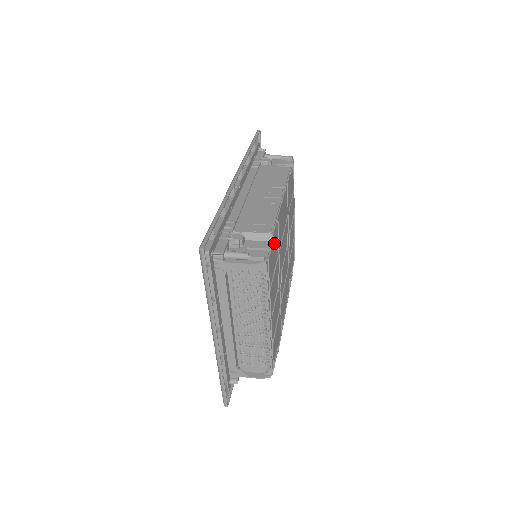
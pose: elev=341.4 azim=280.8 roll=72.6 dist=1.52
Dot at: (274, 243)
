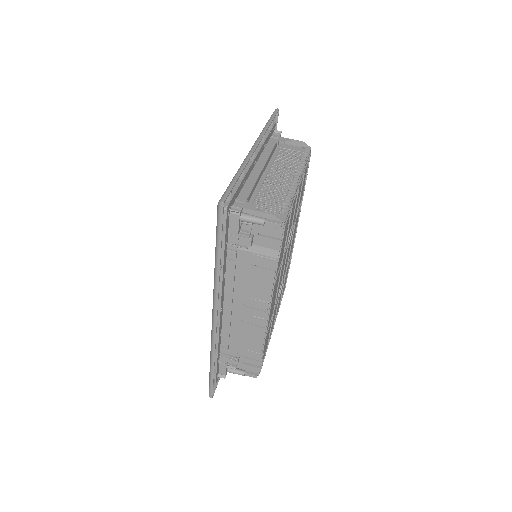
Dot at: (265, 342)
